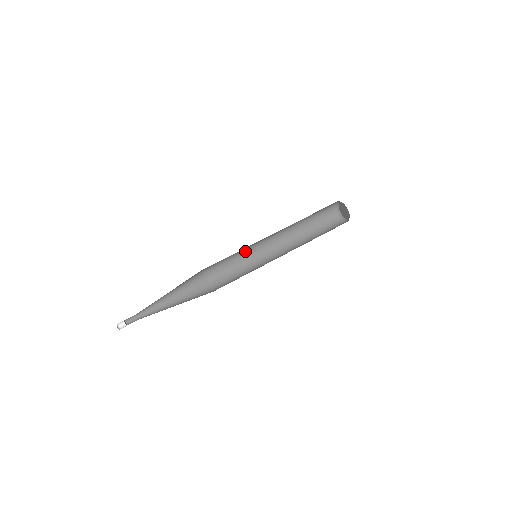
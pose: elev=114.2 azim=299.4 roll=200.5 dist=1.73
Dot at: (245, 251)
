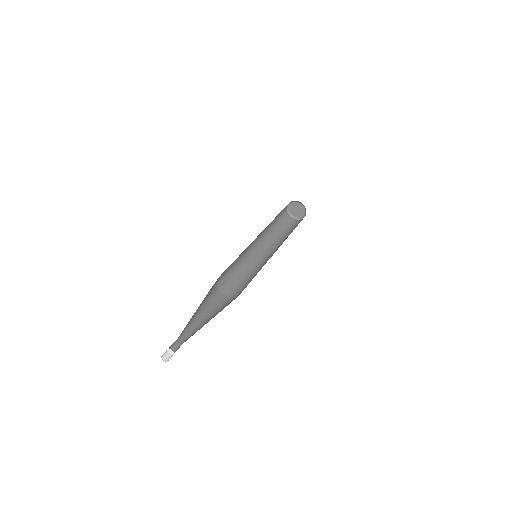
Dot at: (242, 259)
